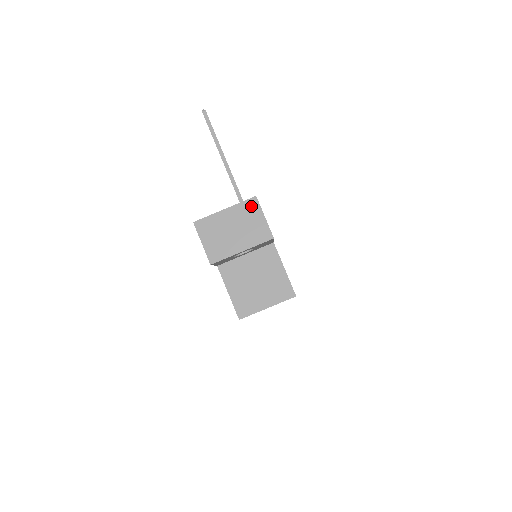
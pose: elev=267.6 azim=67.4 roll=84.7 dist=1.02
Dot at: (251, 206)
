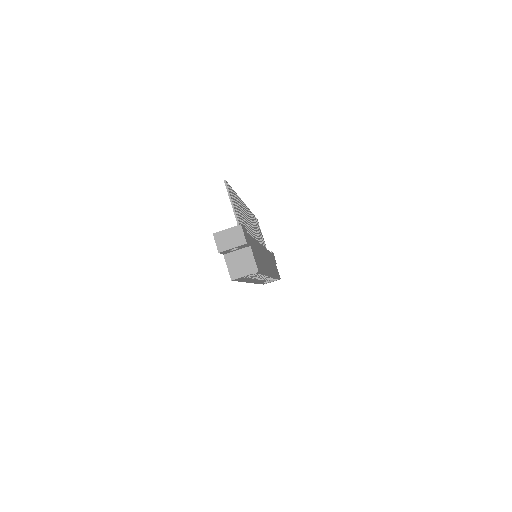
Dot at: (238, 228)
